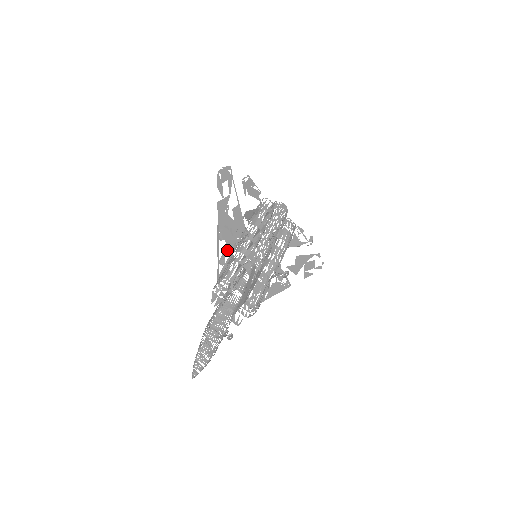
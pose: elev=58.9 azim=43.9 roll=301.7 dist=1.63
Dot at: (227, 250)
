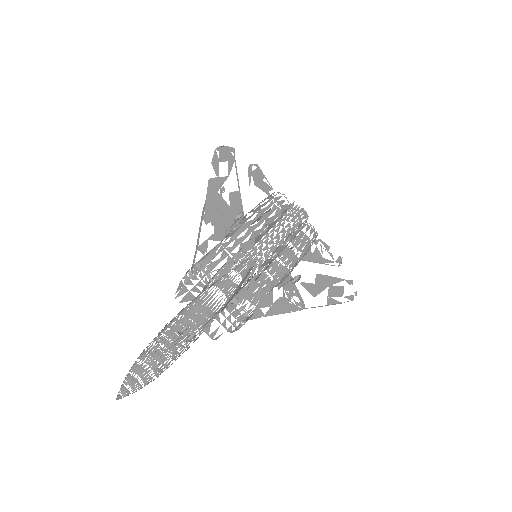
Dot at: (213, 235)
